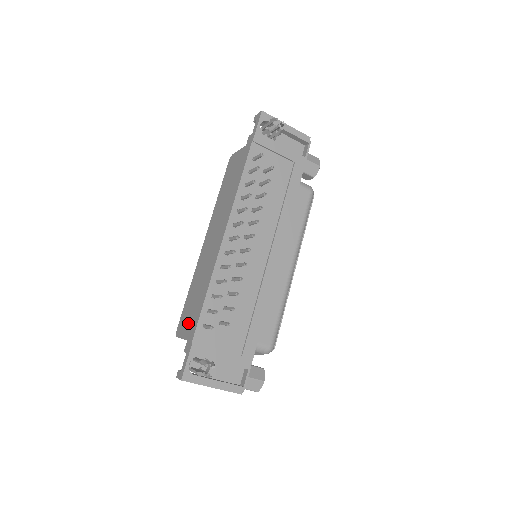
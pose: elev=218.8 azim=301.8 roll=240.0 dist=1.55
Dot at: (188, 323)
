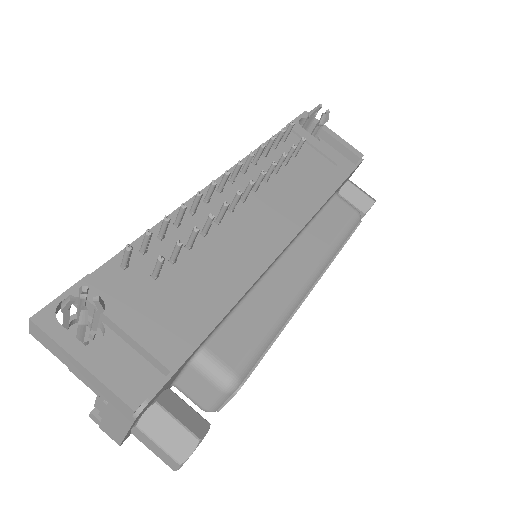
Dot at: occluded
